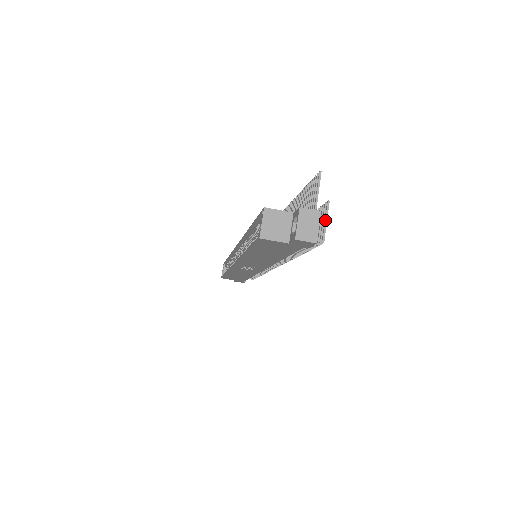
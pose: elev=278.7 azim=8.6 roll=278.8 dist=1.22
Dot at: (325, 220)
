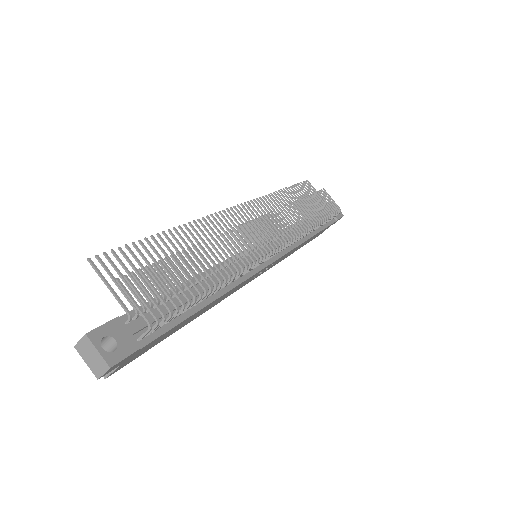
Dot at: occluded
